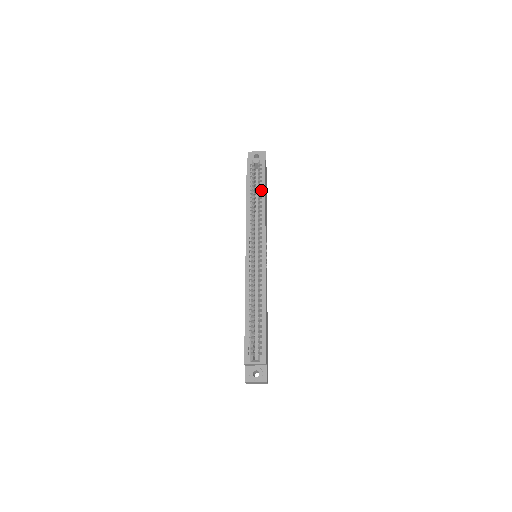
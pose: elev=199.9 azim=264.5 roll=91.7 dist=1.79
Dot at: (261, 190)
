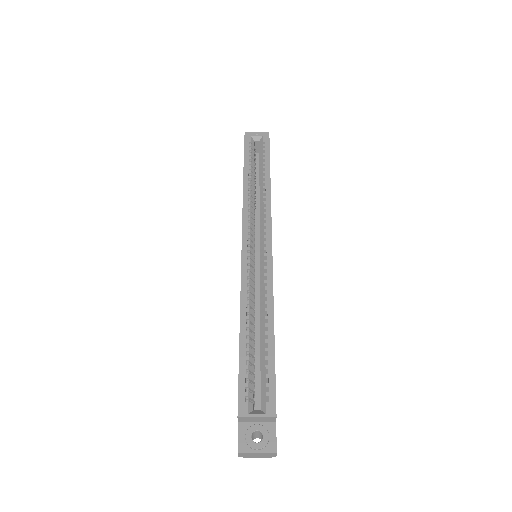
Dot at: occluded
